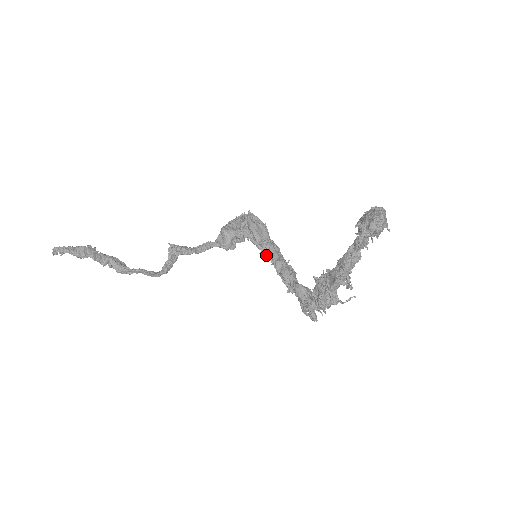
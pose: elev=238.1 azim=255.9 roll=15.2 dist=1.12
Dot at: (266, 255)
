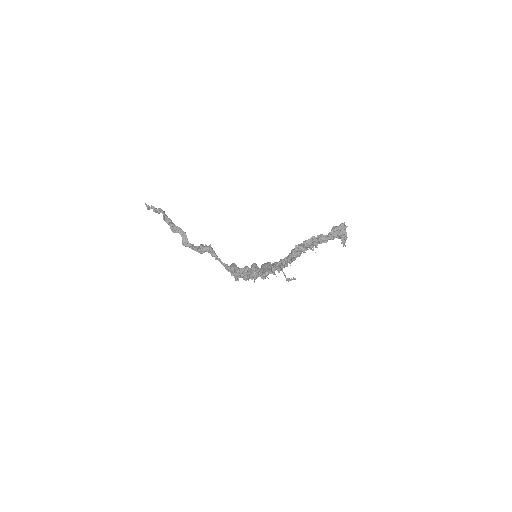
Dot at: (254, 275)
